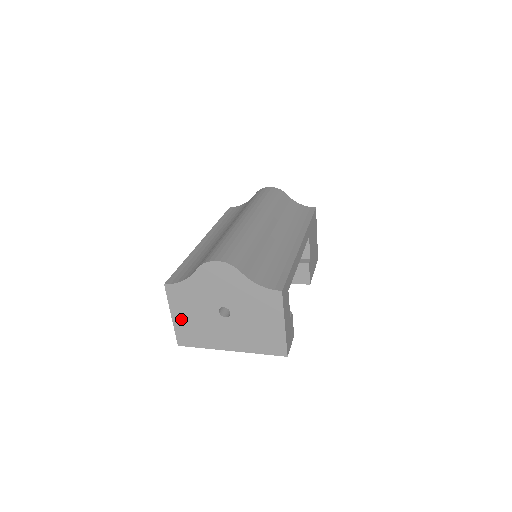
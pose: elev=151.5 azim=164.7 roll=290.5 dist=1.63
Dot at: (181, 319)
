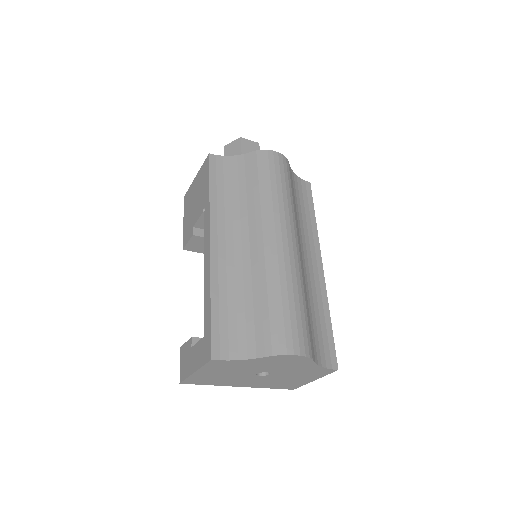
Dot at: (205, 374)
